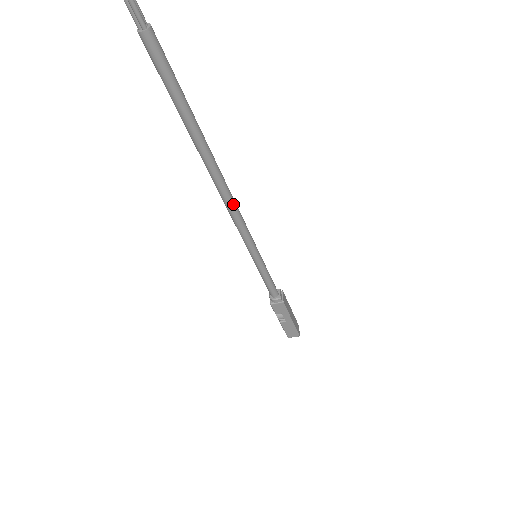
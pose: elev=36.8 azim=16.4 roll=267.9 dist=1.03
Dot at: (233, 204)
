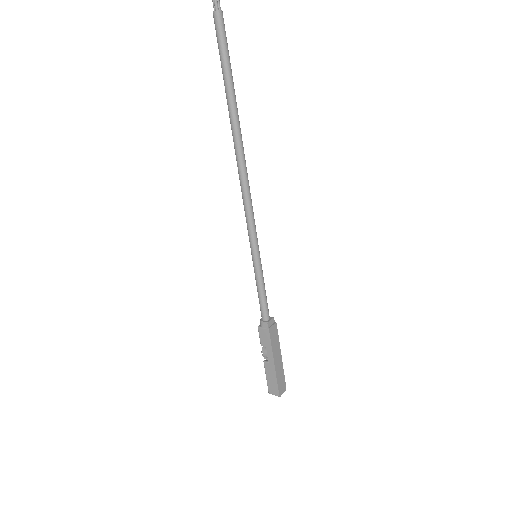
Dot at: (245, 182)
